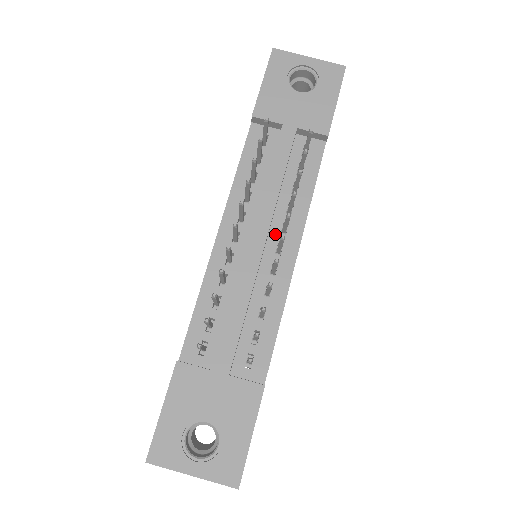
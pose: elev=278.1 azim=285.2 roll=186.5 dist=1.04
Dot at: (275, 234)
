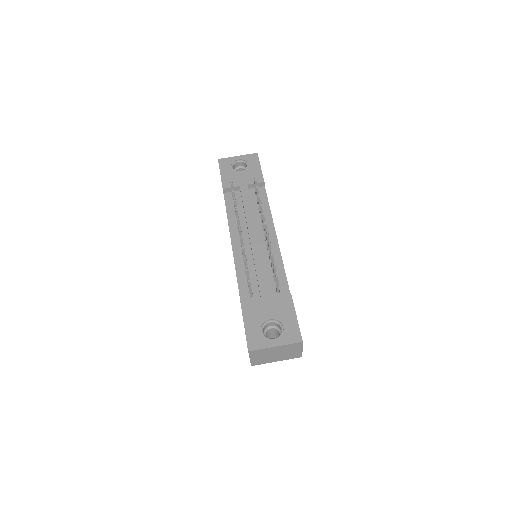
Dot at: (261, 232)
